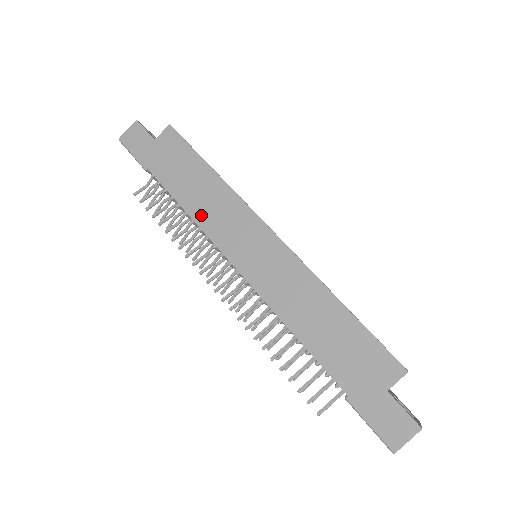
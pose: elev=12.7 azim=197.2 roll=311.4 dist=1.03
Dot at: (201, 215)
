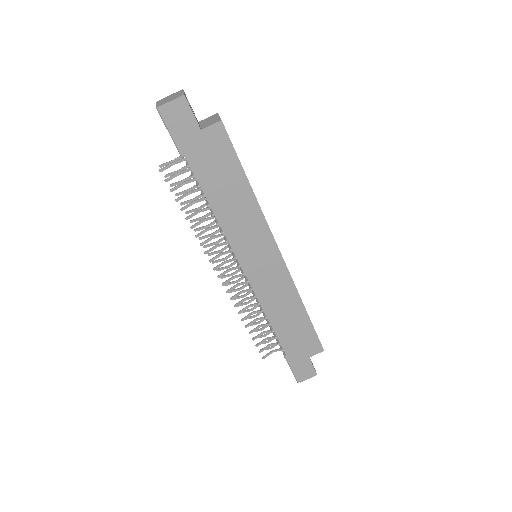
Dot at: (228, 224)
